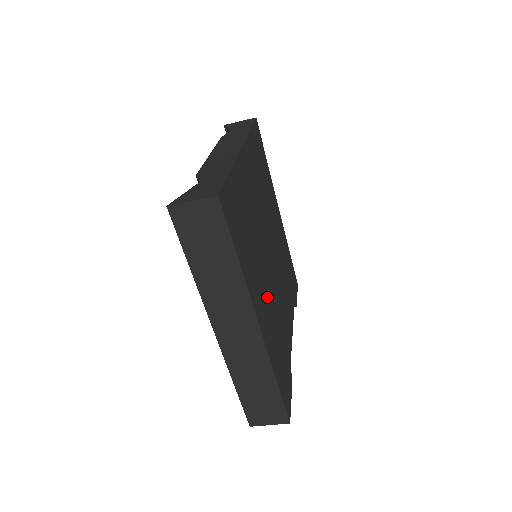
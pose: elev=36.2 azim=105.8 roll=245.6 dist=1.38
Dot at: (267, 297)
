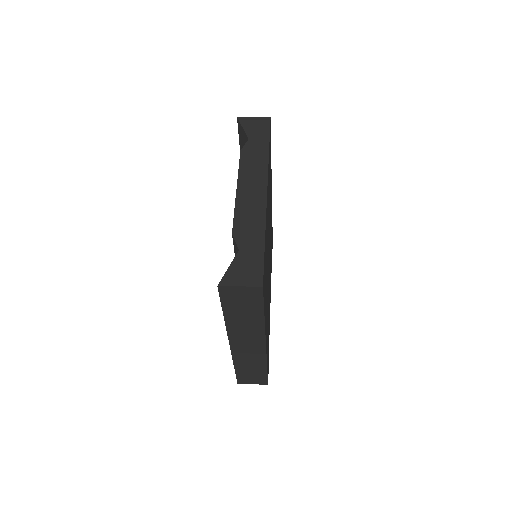
Dot at: occluded
